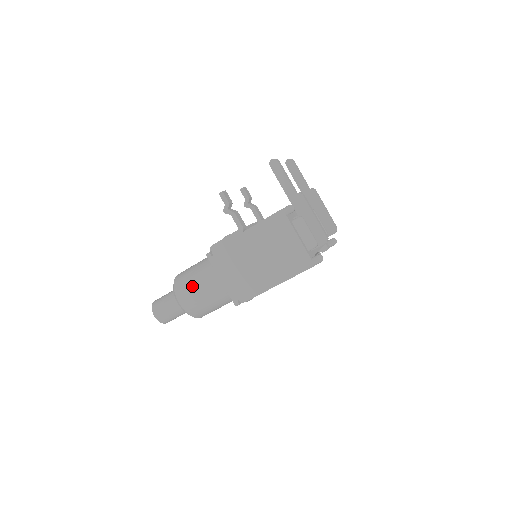
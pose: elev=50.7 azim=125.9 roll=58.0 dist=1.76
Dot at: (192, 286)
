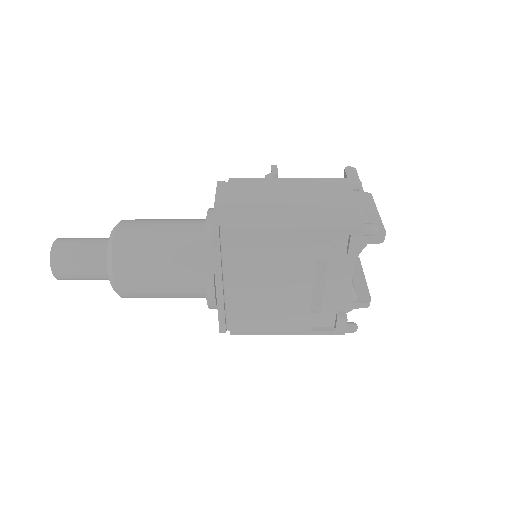
Dot at: (154, 221)
